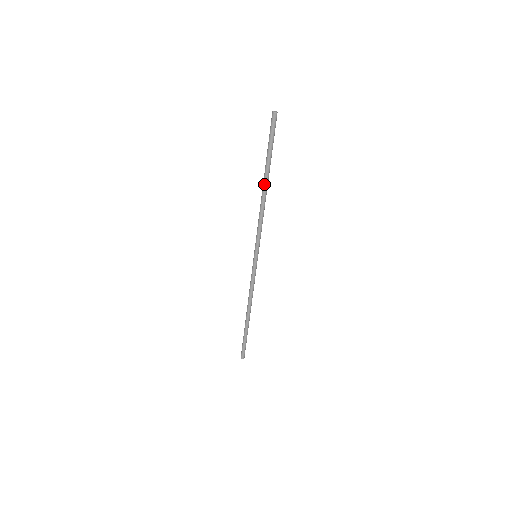
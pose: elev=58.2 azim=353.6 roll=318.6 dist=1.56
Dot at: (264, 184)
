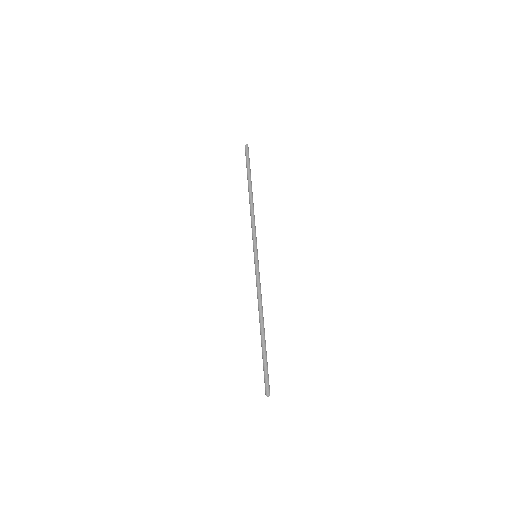
Dot at: (249, 191)
